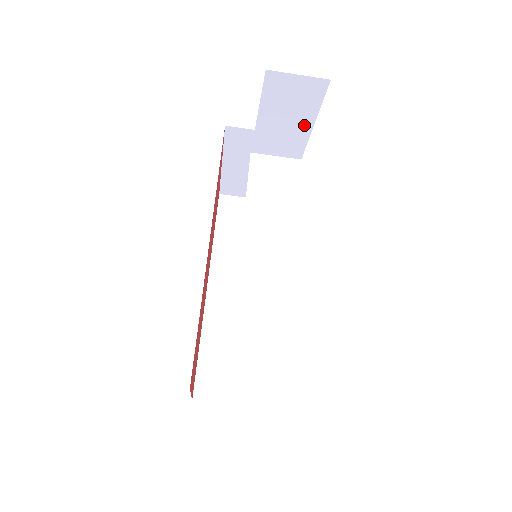
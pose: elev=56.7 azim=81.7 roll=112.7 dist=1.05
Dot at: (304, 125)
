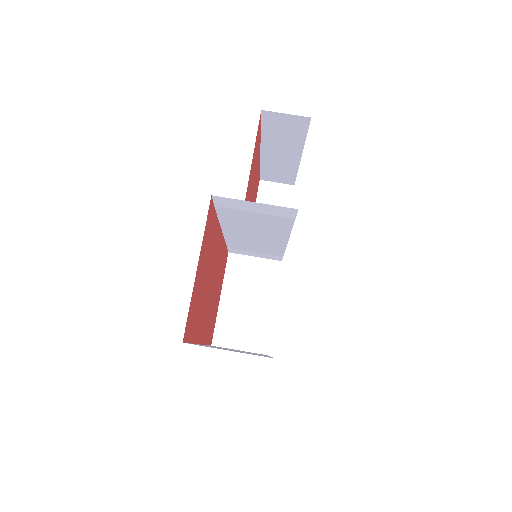
Dot at: occluded
